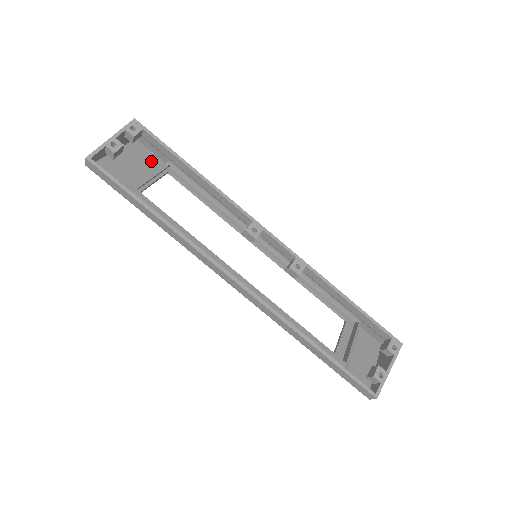
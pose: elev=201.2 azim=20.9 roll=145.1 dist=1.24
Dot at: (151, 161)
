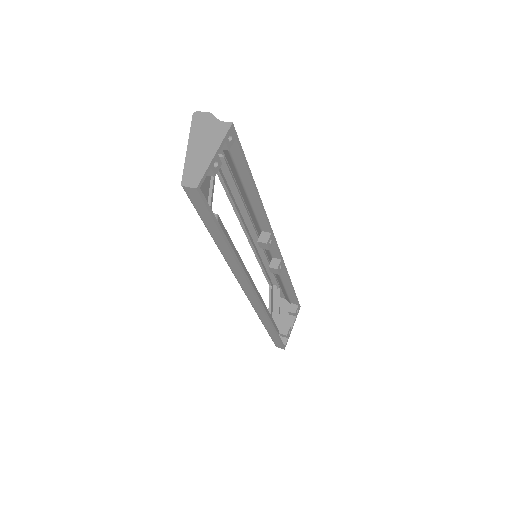
Dot at: occluded
